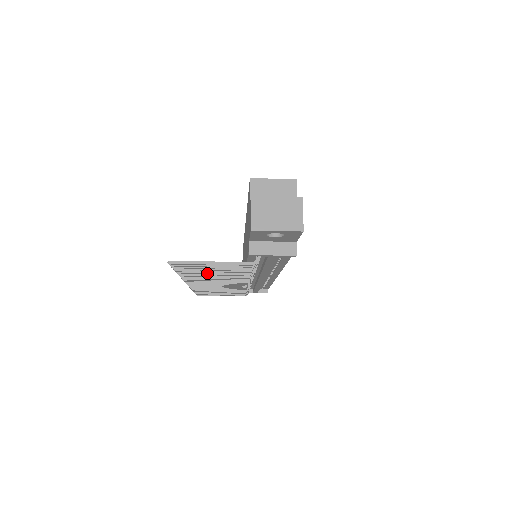
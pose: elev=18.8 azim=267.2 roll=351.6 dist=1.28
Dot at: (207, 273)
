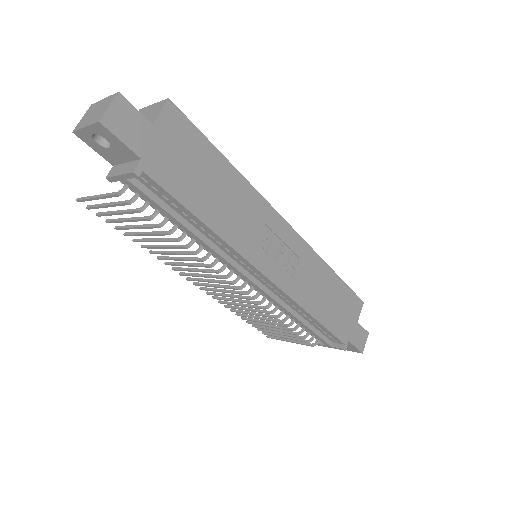
Dot at: (140, 234)
